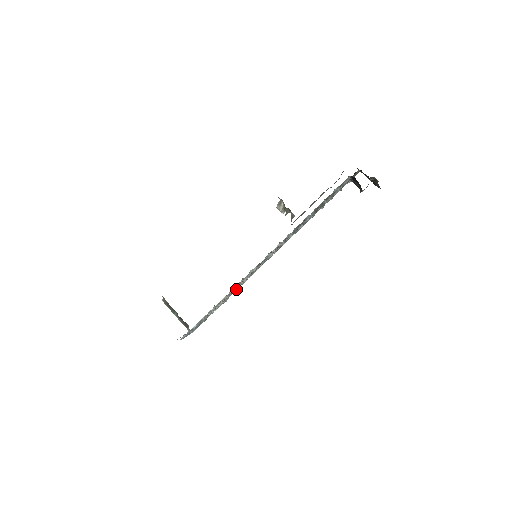
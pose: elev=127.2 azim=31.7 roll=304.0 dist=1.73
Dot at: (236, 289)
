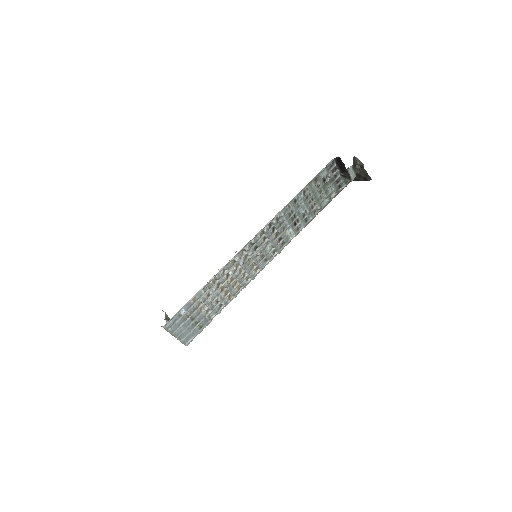
Dot at: (234, 288)
